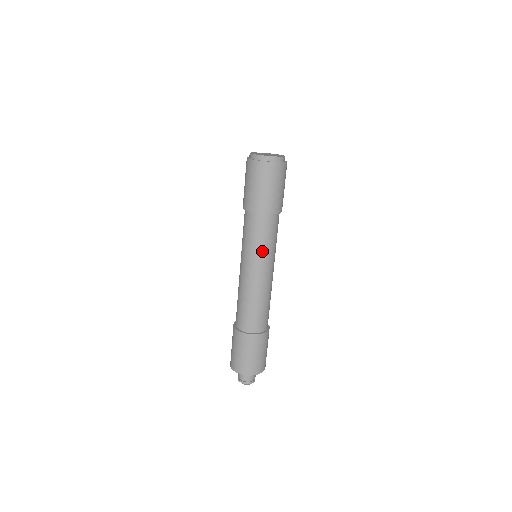
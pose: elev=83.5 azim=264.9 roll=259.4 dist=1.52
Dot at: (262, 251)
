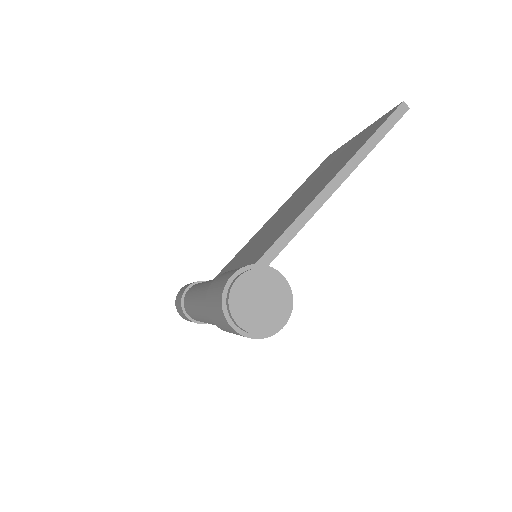
Dot at: (211, 323)
